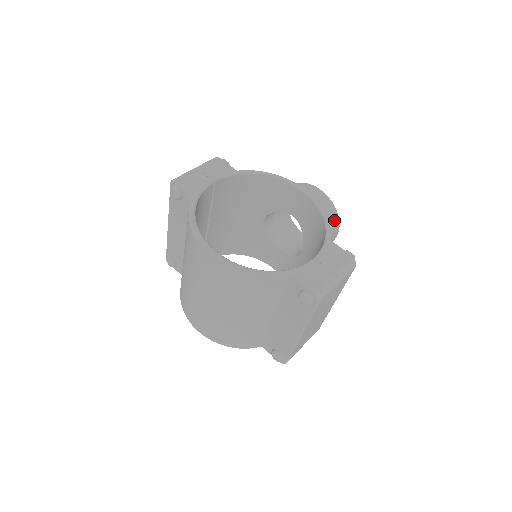
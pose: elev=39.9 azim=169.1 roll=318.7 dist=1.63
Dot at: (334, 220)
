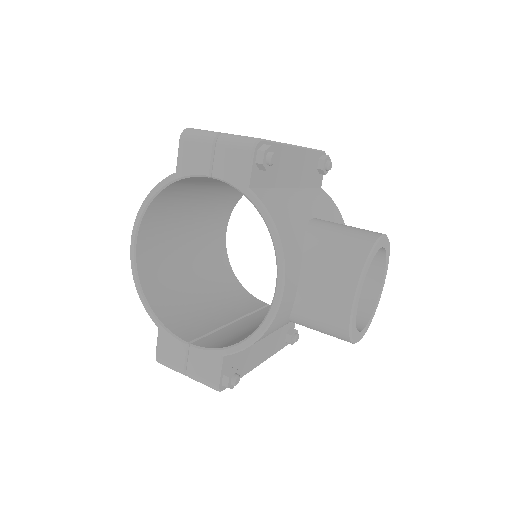
Dot at: (339, 336)
